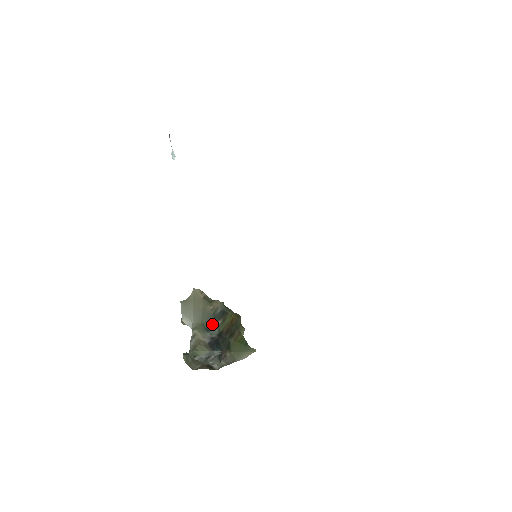
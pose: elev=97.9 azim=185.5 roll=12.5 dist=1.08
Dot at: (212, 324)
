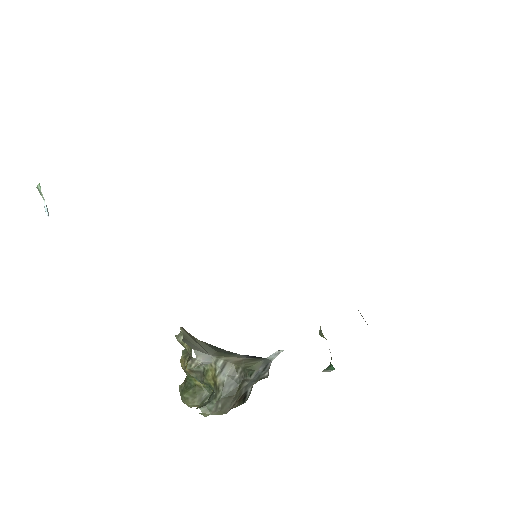
Dot at: (225, 351)
